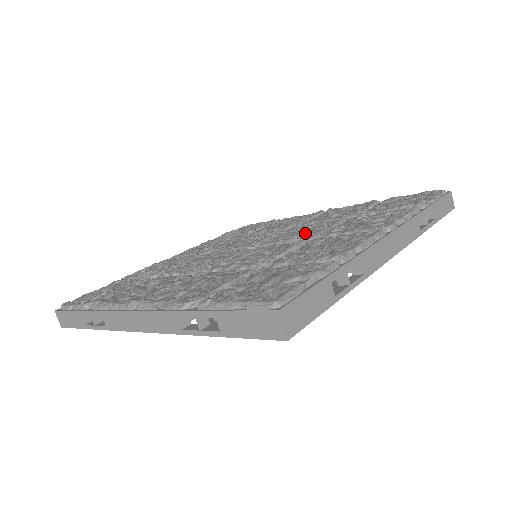
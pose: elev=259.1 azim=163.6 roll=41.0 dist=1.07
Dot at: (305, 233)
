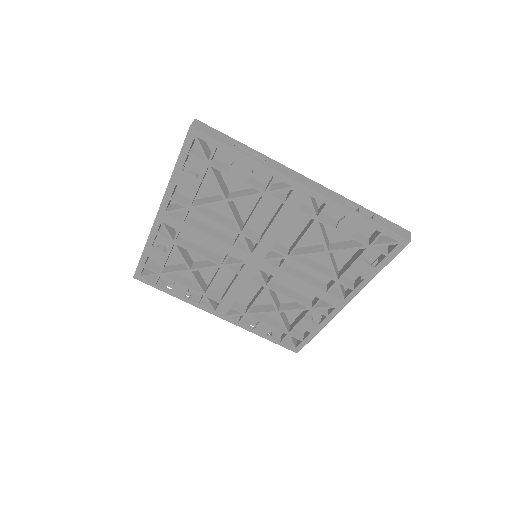
Dot at: occluded
